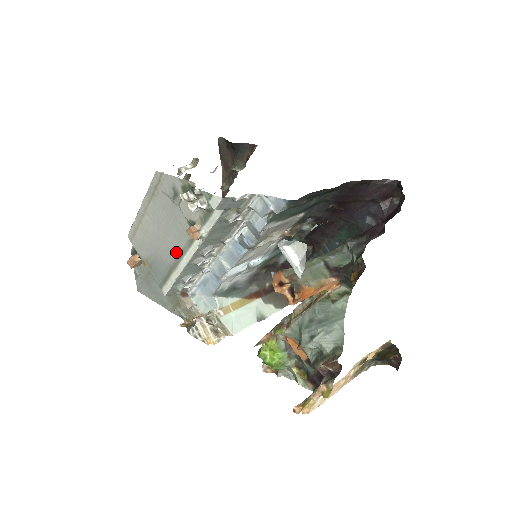
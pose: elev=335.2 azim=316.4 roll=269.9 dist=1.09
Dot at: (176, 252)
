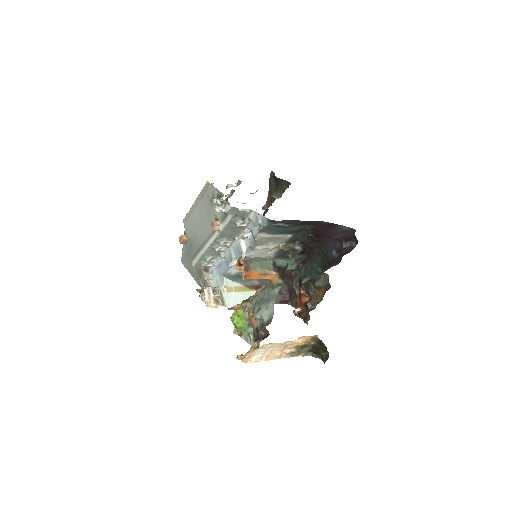
Dot at: (205, 237)
